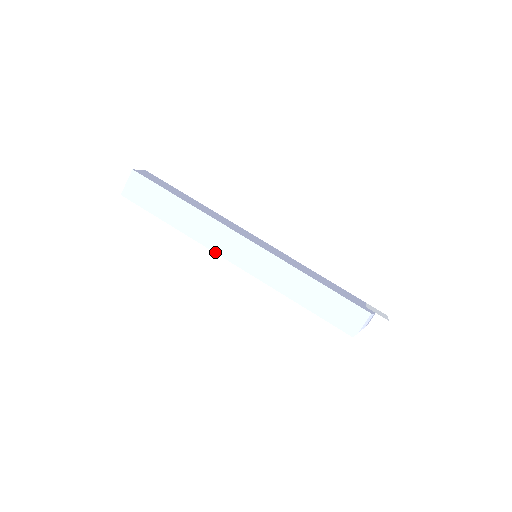
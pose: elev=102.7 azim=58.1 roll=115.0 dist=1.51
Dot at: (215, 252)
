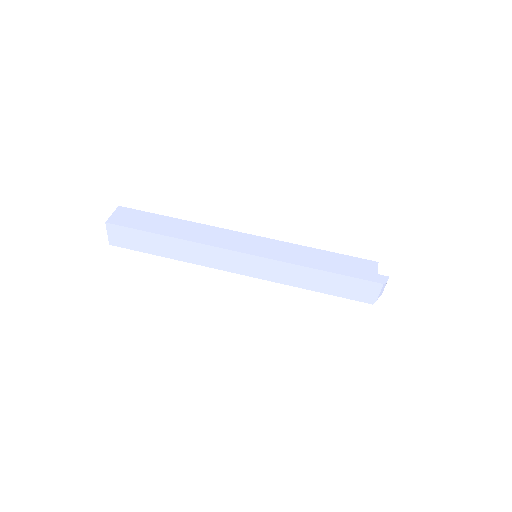
Dot at: occluded
